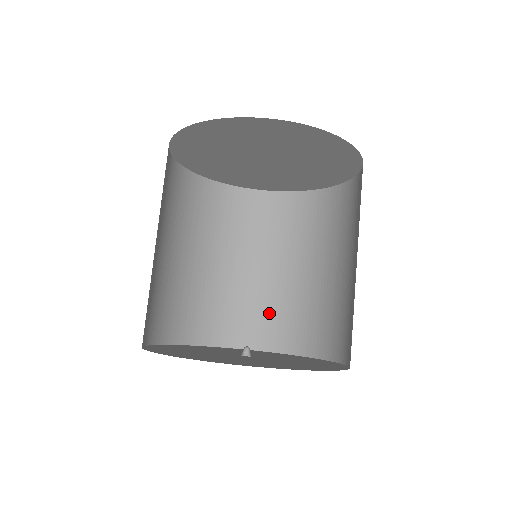
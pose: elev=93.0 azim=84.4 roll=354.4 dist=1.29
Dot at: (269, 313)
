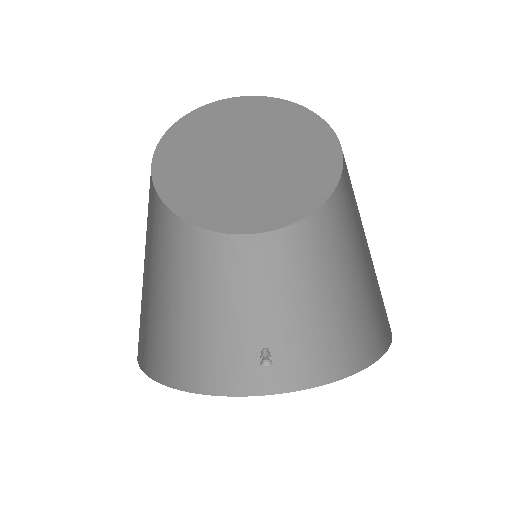
Dot at: (284, 348)
